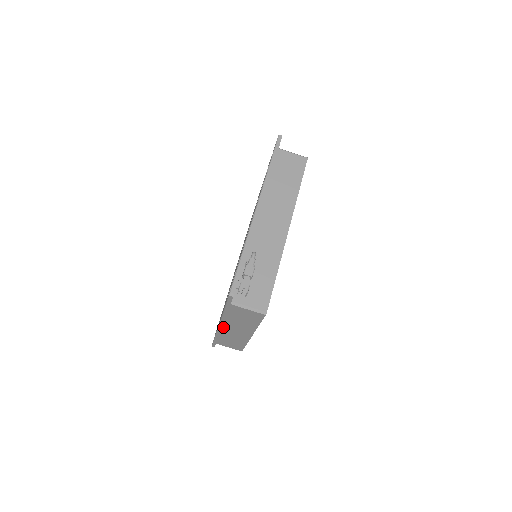
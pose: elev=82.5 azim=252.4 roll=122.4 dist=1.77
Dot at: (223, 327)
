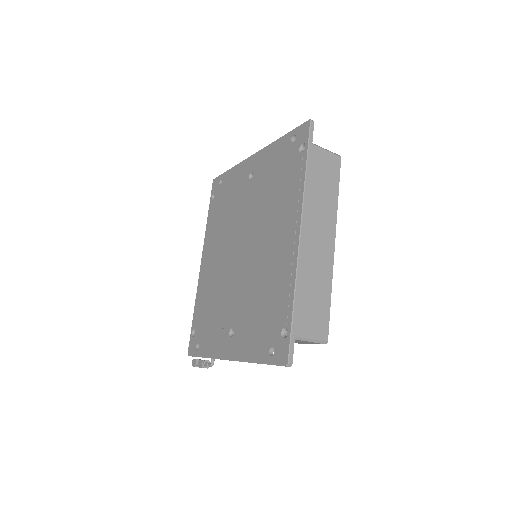
Dot at: occluded
